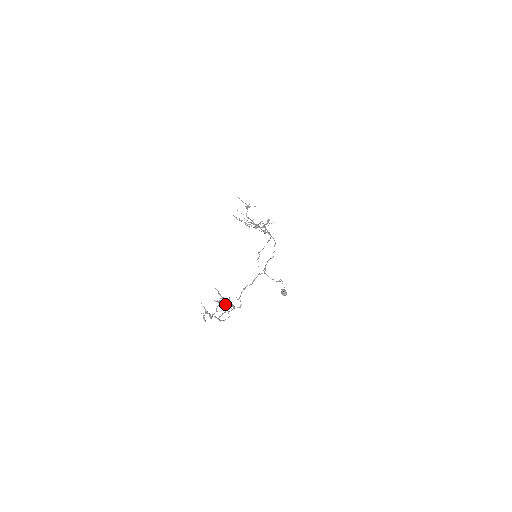
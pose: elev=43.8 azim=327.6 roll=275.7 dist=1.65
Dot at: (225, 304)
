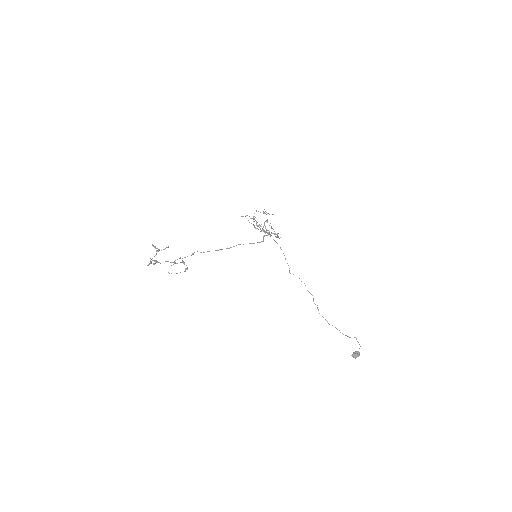
Dot at: (158, 250)
